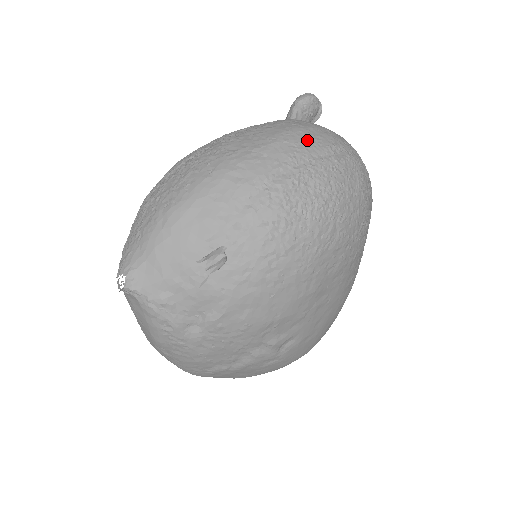
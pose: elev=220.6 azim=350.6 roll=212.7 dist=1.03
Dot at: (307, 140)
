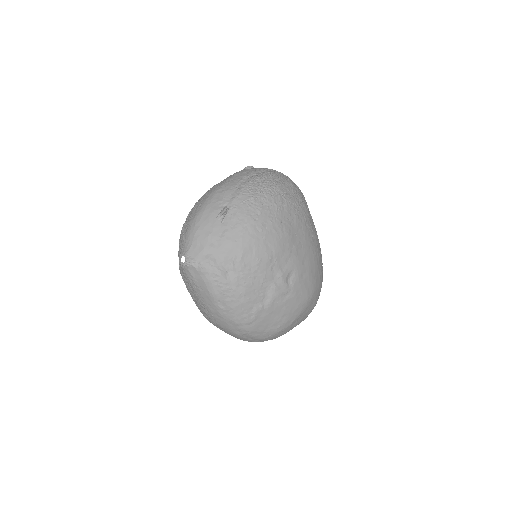
Dot at: (251, 170)
